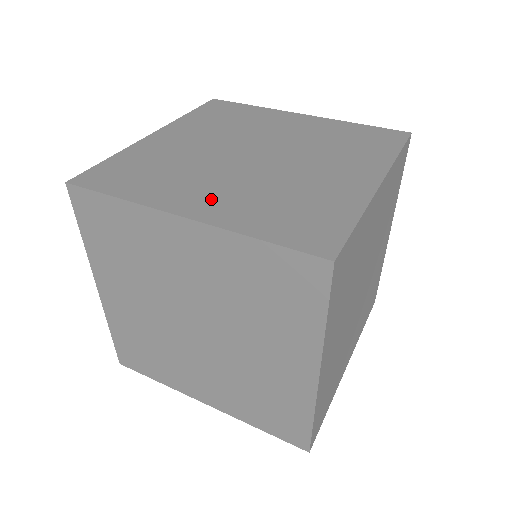
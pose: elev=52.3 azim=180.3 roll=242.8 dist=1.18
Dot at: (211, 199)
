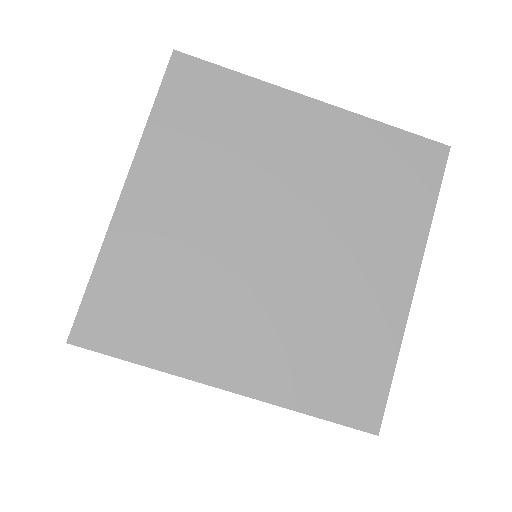
Dot at: occluded
